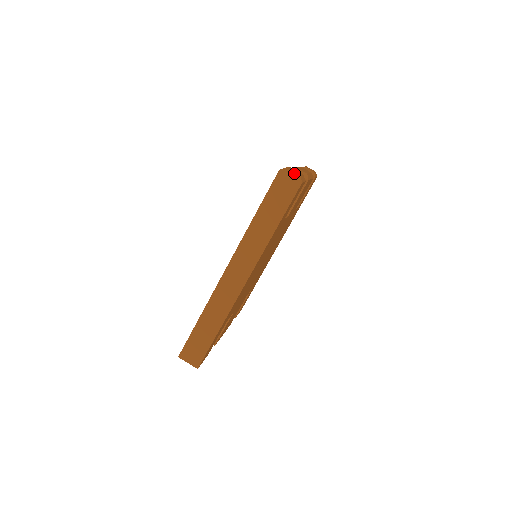
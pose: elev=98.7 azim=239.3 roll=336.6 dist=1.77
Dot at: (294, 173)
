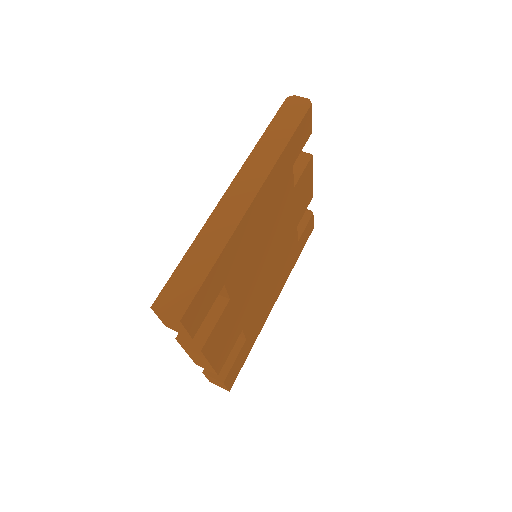
Dot at: (302, 98)
